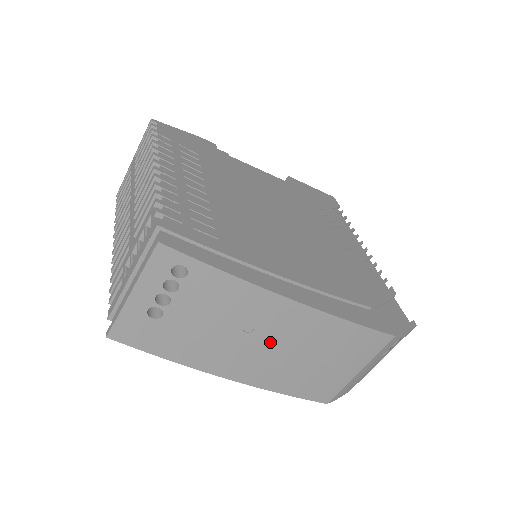
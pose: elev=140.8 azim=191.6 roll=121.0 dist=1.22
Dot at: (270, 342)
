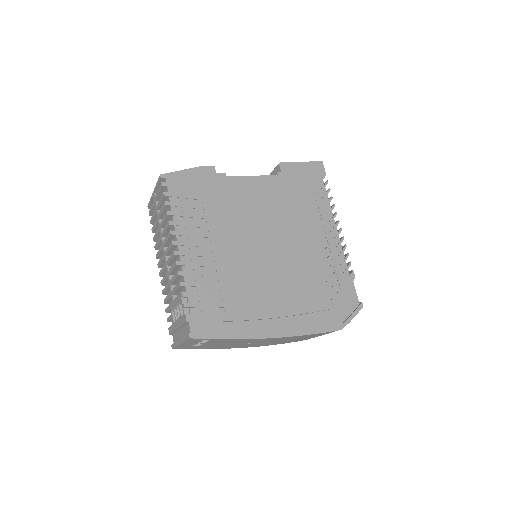
Dot at: occluded
